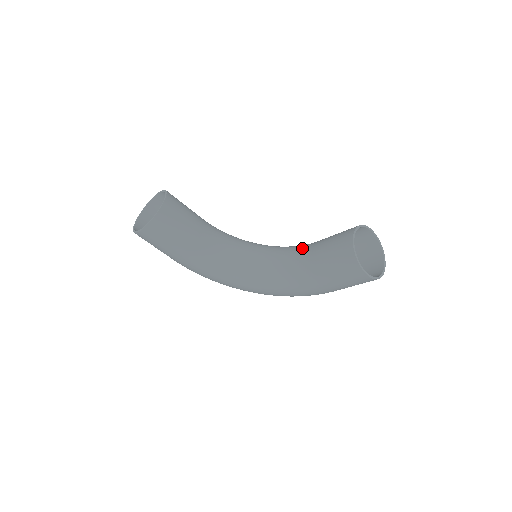
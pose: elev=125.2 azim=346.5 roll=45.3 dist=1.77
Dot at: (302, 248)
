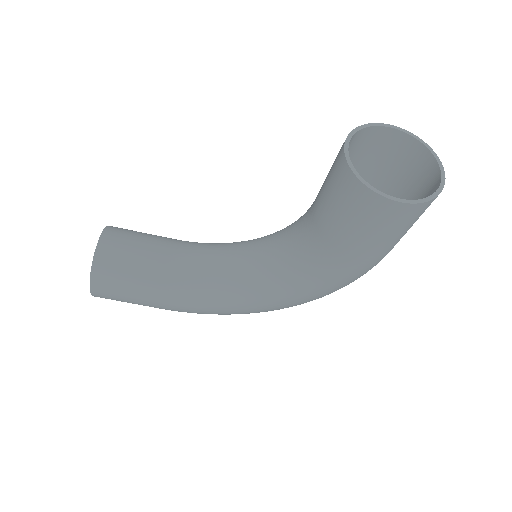
Dot at: (305, 213)
